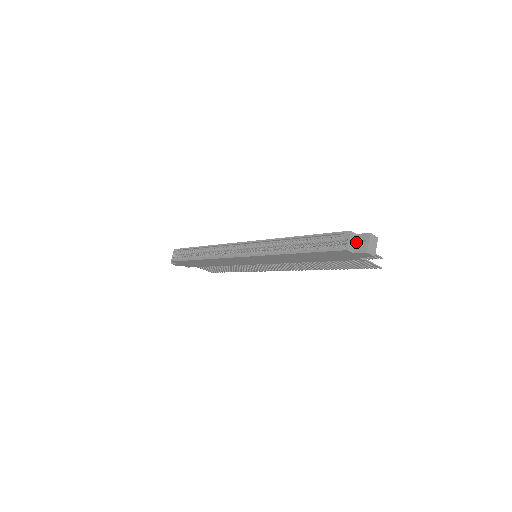
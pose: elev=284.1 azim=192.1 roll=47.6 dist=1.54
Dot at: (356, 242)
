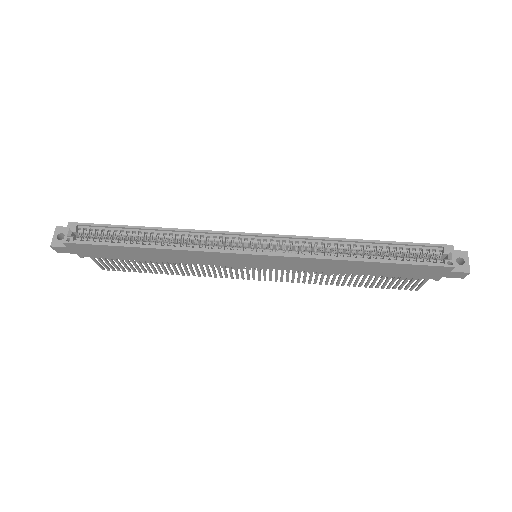
Dot at: occluded
